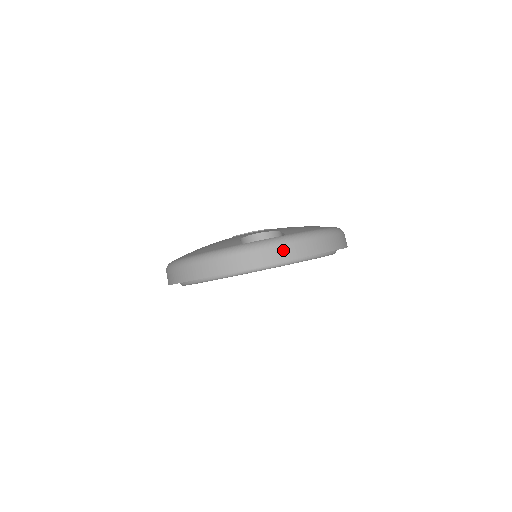
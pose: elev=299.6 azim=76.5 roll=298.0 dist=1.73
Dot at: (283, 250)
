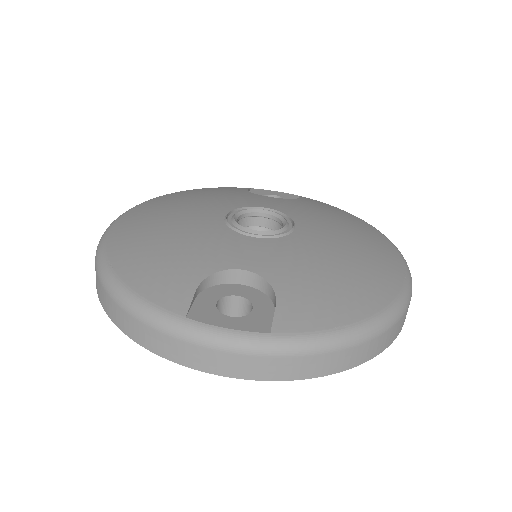
Dot at: (251, 363)
